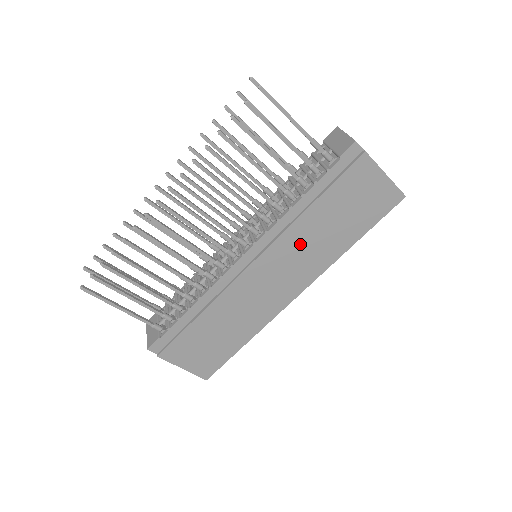
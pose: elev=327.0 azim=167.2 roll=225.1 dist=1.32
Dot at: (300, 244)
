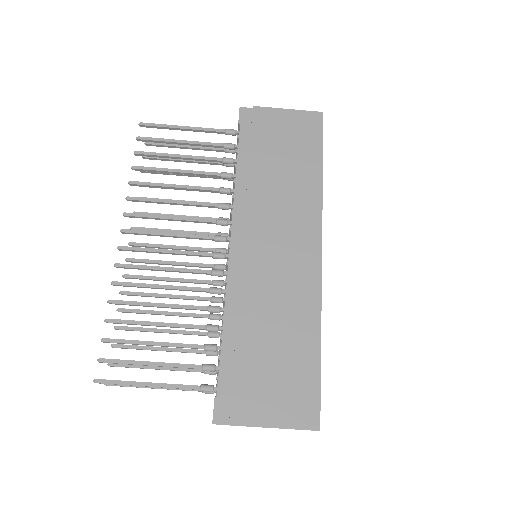
Dot at: (272, 202)
